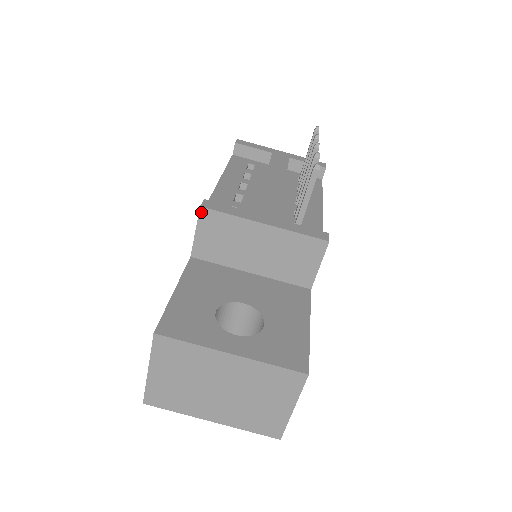
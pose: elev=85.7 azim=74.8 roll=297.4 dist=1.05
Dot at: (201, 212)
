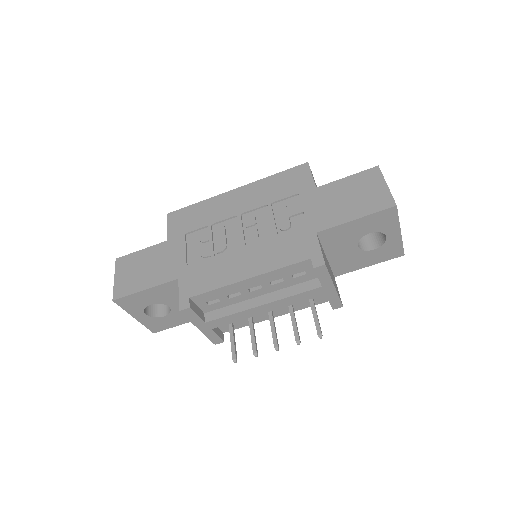
Dot at: (180, 308)
